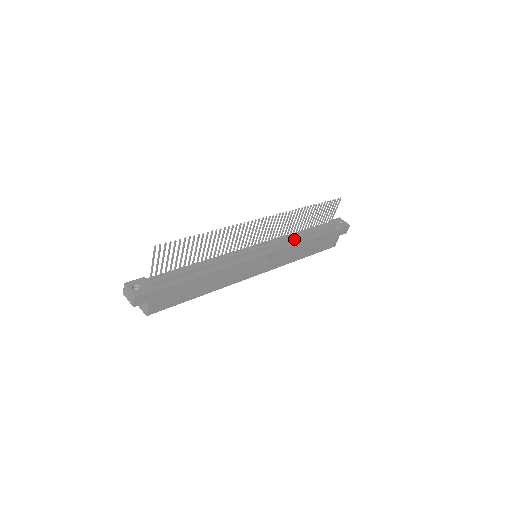
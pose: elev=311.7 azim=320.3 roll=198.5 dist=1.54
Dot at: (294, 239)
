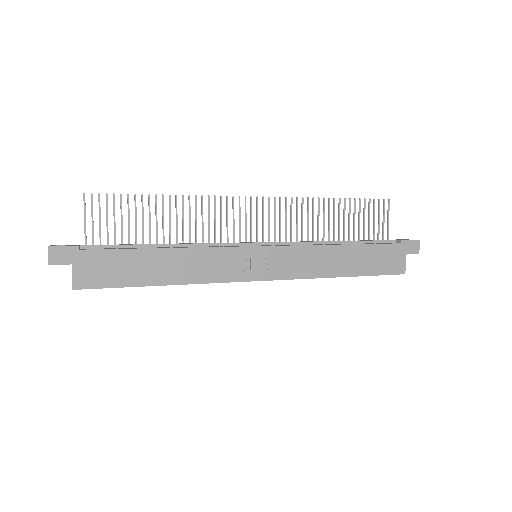
Dot at: (318, 243)
